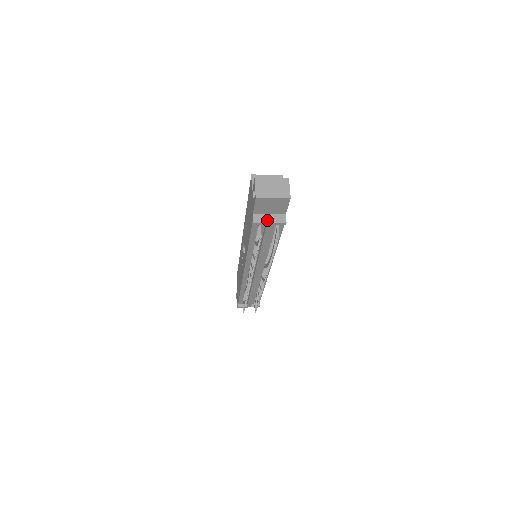
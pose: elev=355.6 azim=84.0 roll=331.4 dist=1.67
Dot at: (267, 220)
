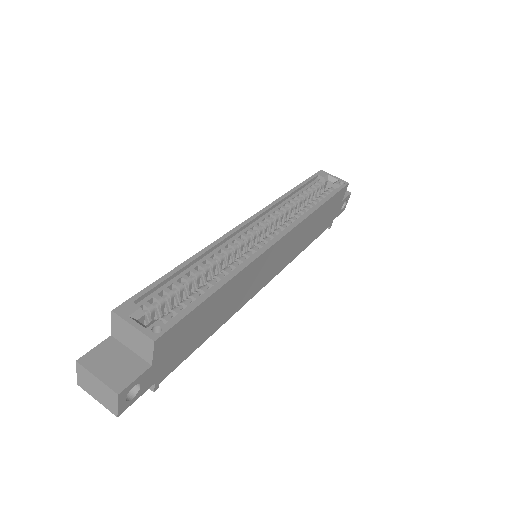
Dot at: occluded
